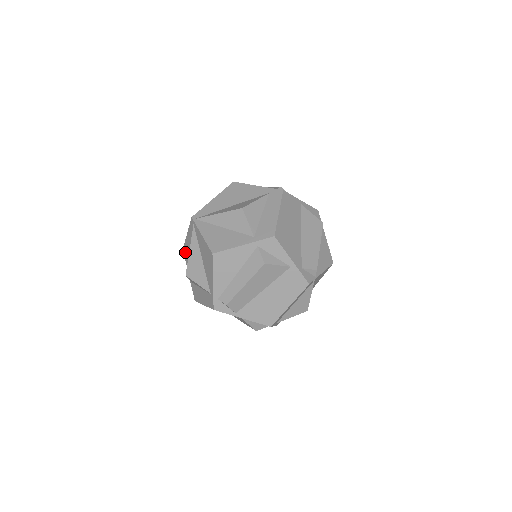
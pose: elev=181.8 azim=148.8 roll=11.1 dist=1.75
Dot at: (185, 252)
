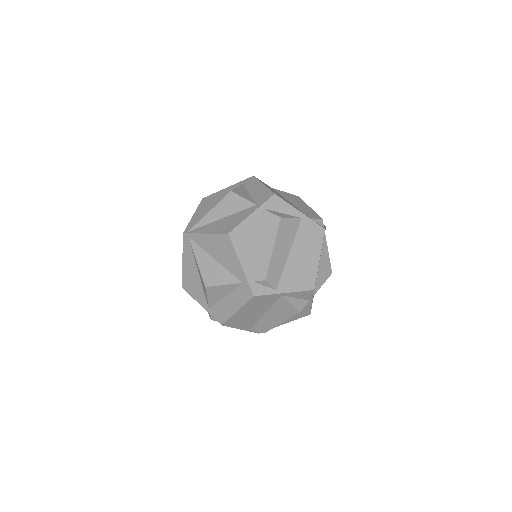
Dot at: (186, 285)
